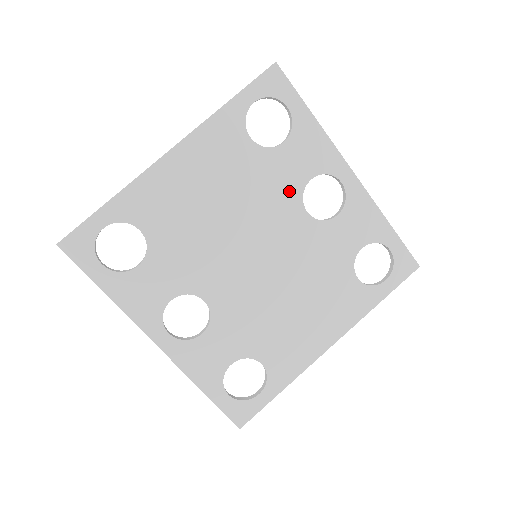
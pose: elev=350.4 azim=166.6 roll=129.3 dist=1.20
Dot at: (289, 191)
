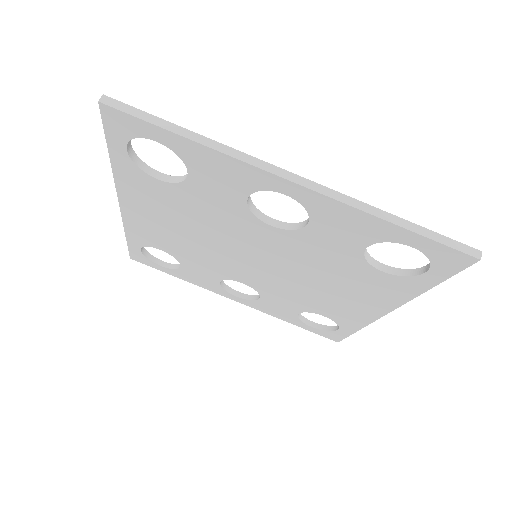
Dot at: (235, 212)
